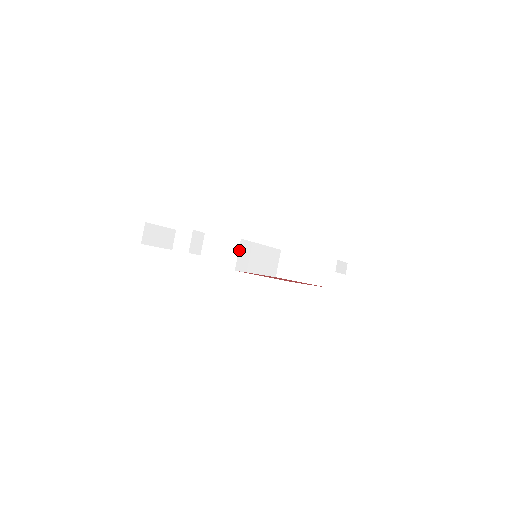
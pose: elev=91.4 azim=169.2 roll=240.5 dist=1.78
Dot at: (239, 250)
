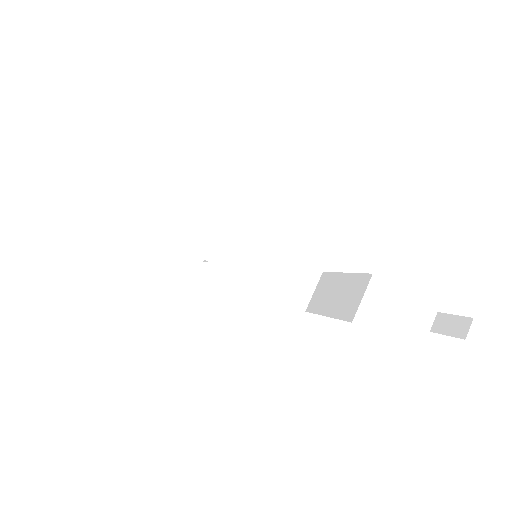
Dot at: (217, 232)
